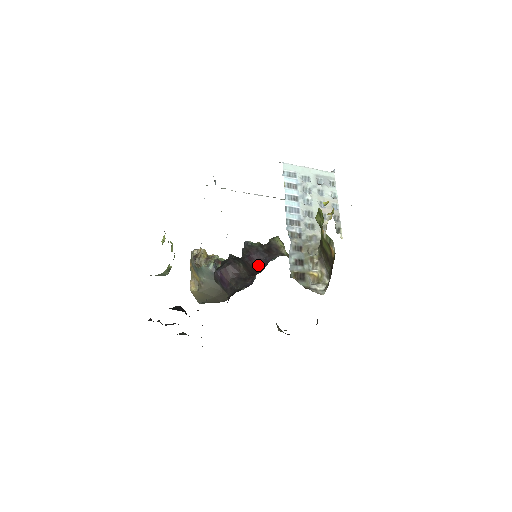
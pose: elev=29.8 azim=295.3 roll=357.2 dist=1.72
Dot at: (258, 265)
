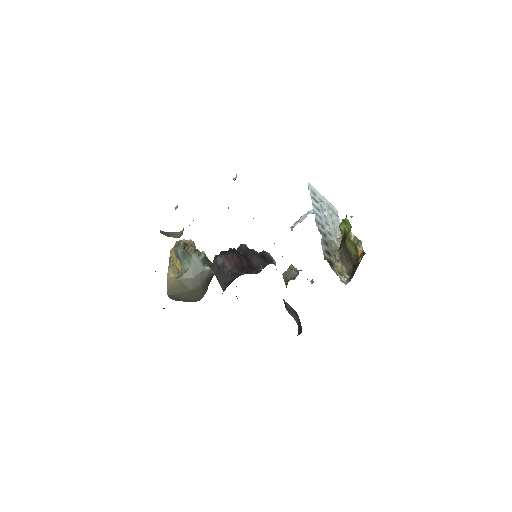
Dot at: (254, 266)
